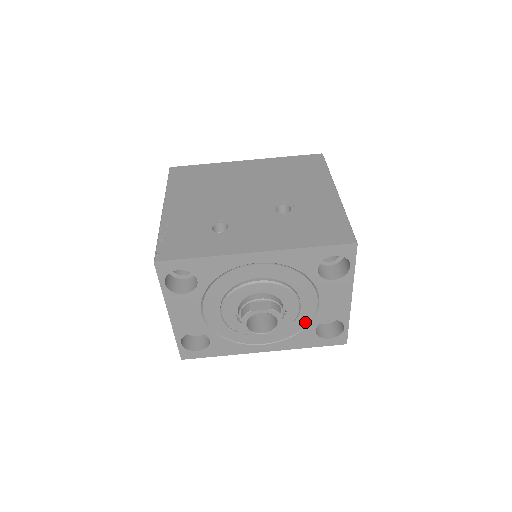
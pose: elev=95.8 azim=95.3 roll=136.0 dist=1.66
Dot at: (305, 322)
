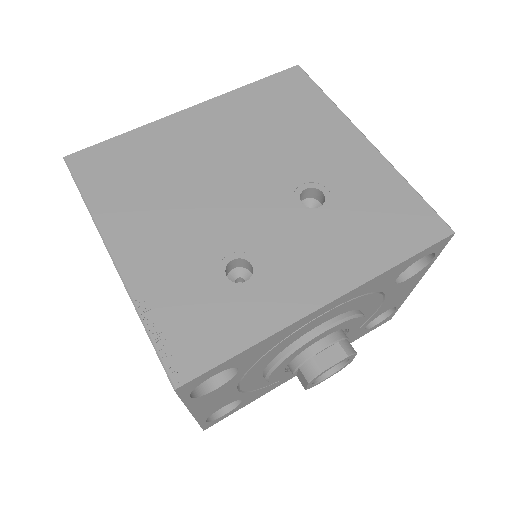
Dot at: occluded
